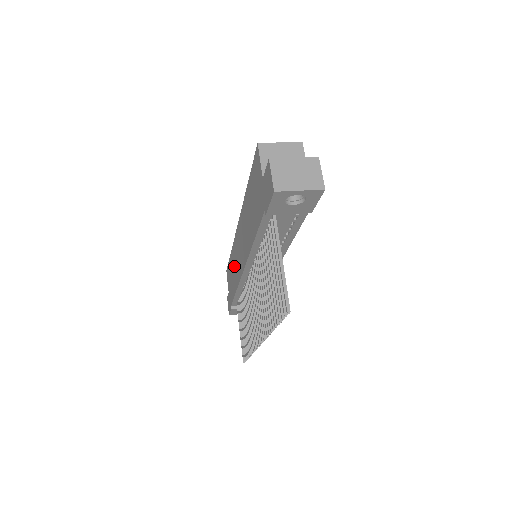
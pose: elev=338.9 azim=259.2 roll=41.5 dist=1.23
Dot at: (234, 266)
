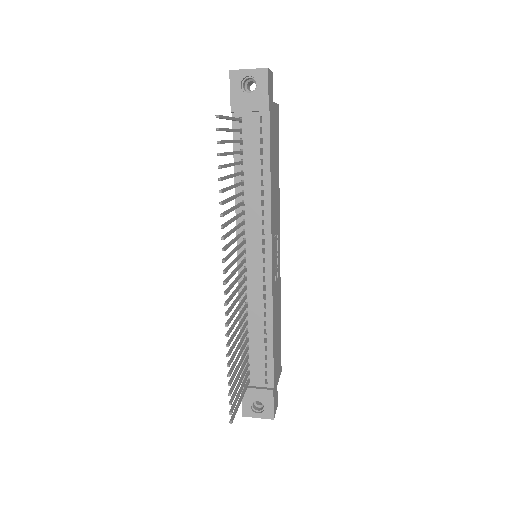
Dot at: occluded
